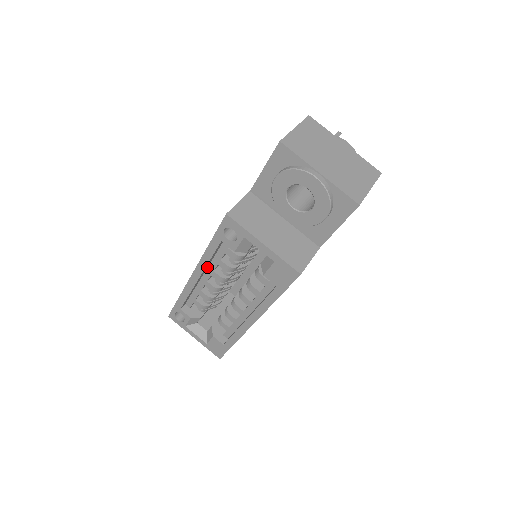
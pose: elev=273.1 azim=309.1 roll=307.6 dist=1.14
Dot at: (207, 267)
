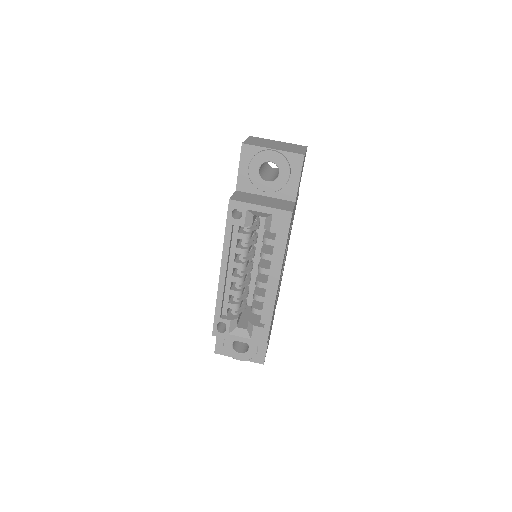
Dot at: (228, 262)
